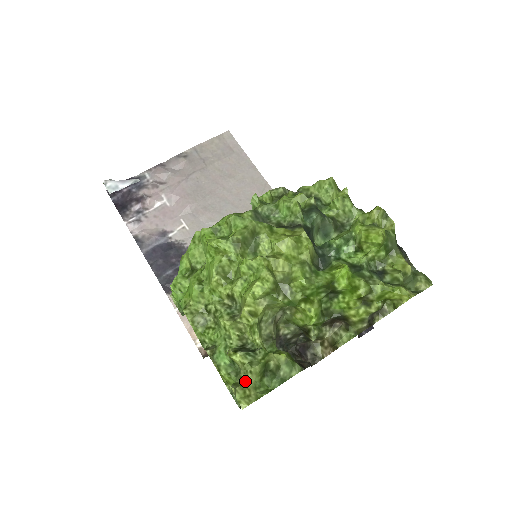
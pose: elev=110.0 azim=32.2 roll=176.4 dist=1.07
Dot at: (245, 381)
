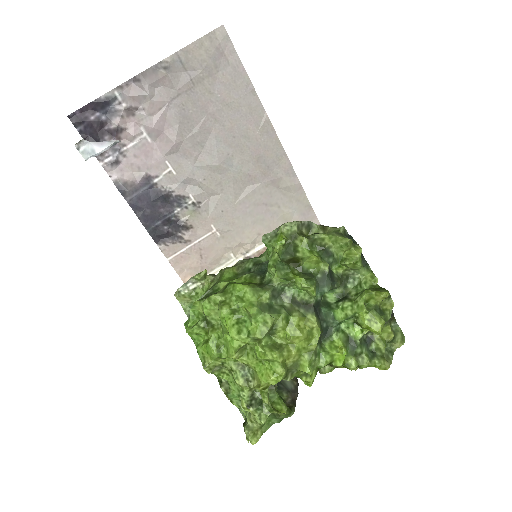
Dot at: (255, 426)
